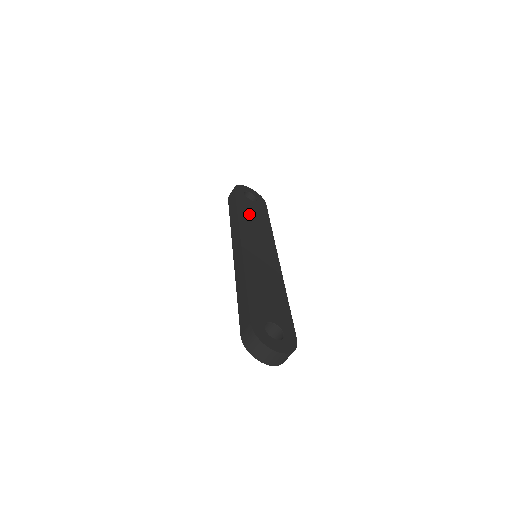
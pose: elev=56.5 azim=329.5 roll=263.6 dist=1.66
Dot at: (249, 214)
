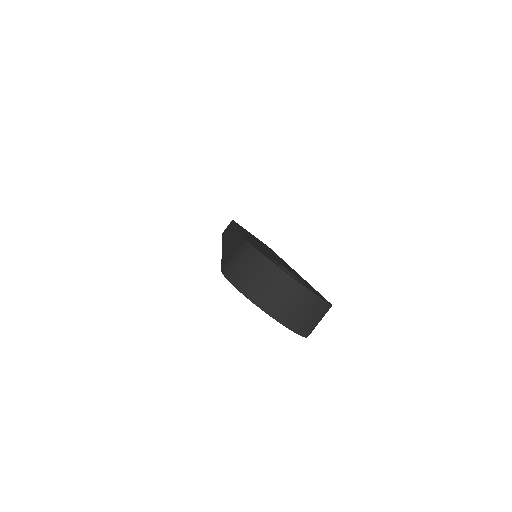
Dot at: occluded
